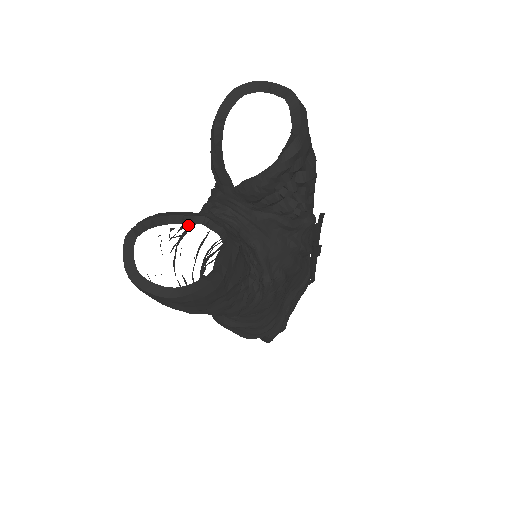
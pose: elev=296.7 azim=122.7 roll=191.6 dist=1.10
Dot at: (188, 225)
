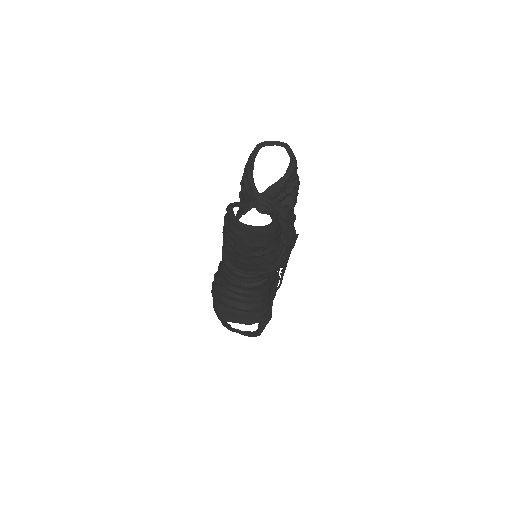
Dot at: occluded
